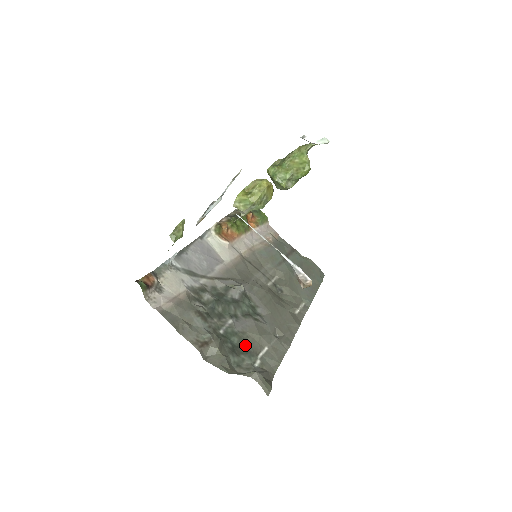
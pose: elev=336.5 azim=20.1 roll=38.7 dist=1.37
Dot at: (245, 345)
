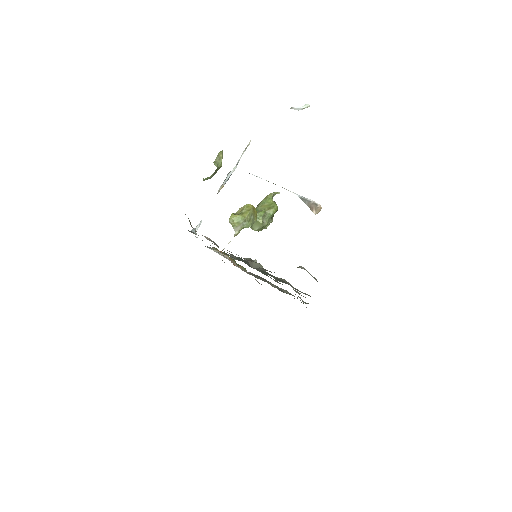
Dot at: occluded
